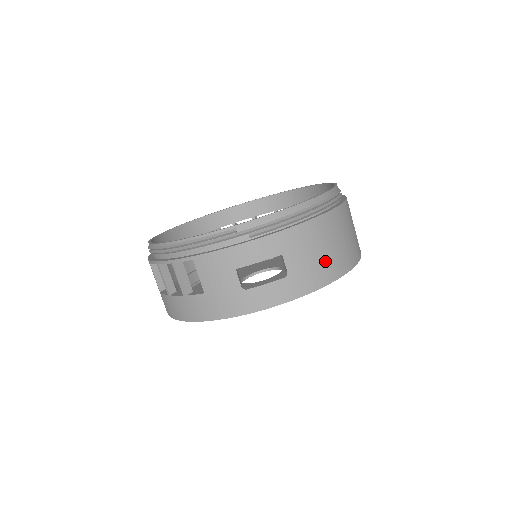
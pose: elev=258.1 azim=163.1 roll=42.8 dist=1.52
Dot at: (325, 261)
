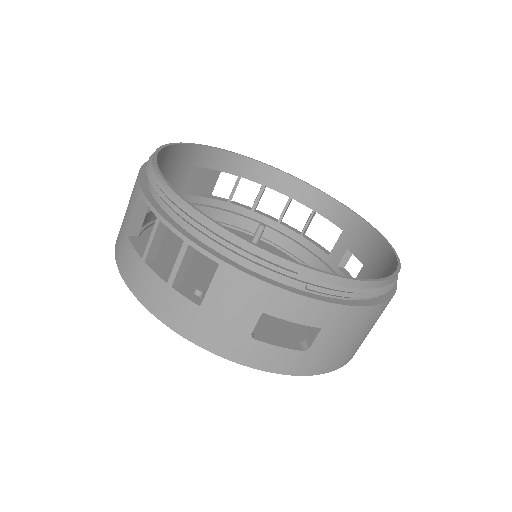
Dot at: (347, 349)
